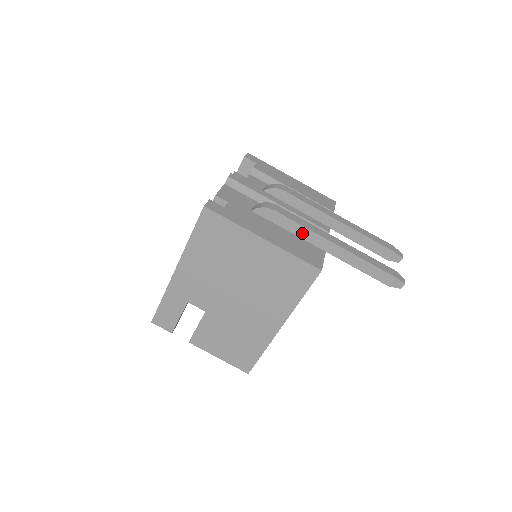
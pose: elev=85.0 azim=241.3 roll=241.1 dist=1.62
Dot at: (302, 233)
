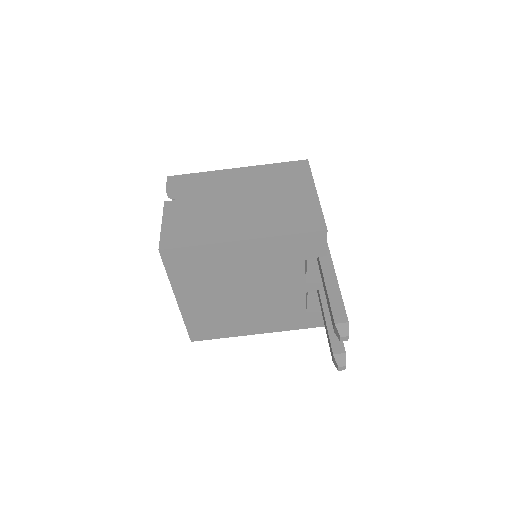
Dot at: occluded
